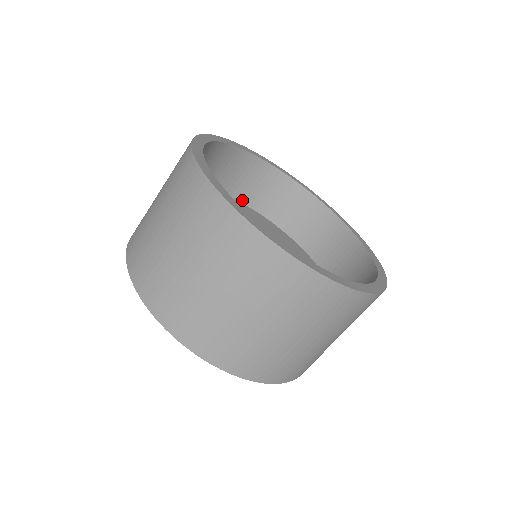
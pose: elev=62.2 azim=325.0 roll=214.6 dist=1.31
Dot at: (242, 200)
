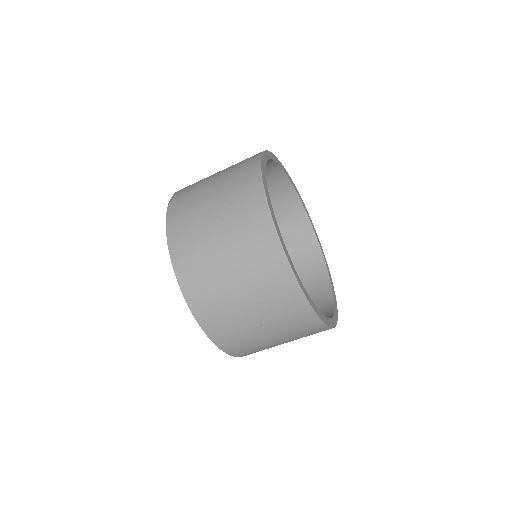
Dot at: occluded
